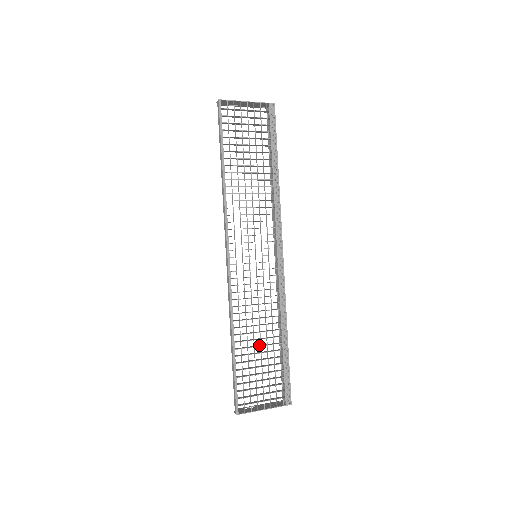
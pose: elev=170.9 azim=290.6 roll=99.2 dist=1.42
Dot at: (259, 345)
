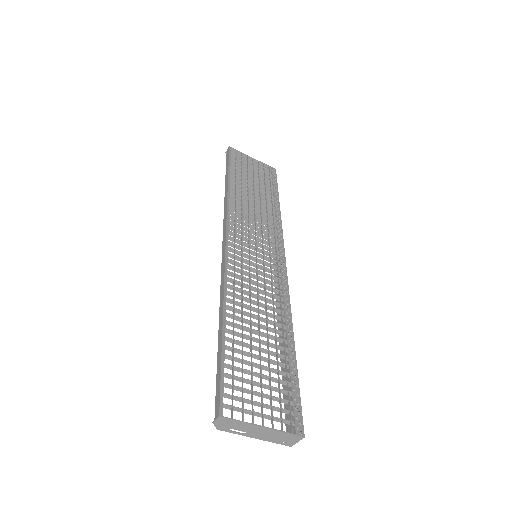
Dot at: (257, 341)
